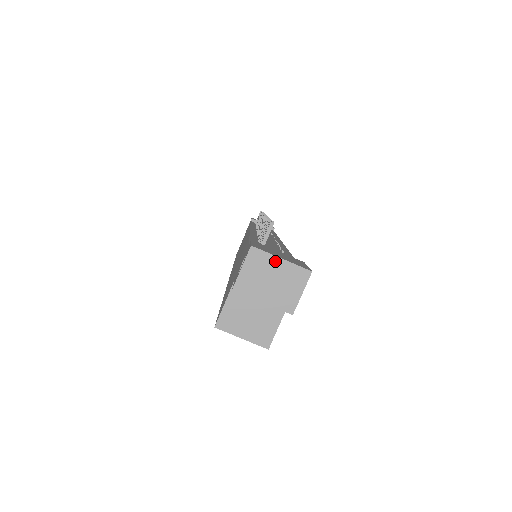
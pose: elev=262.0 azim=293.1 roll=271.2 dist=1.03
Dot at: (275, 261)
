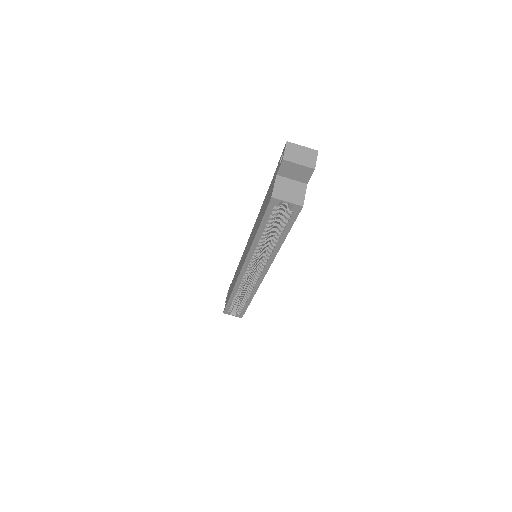
Dot at: (300, 147)
